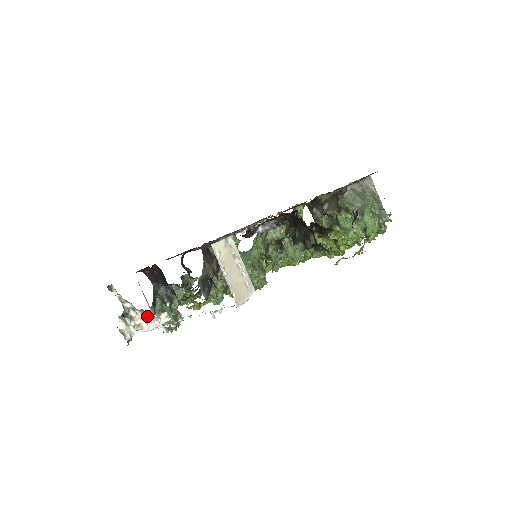
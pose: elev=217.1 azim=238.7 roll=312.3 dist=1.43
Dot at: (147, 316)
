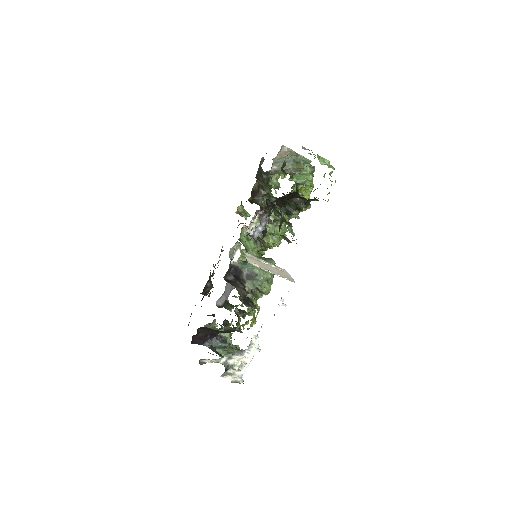
Dot at: (242, 352)
